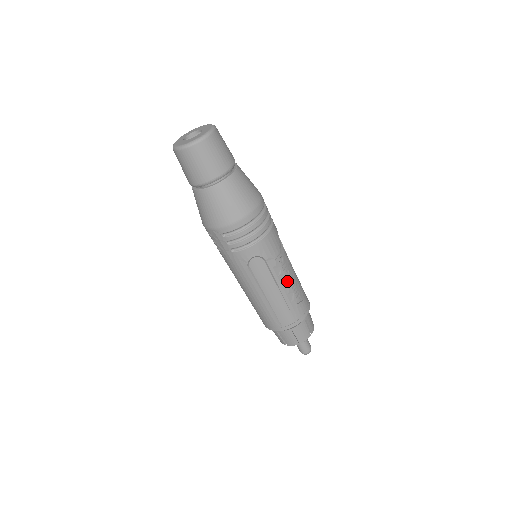
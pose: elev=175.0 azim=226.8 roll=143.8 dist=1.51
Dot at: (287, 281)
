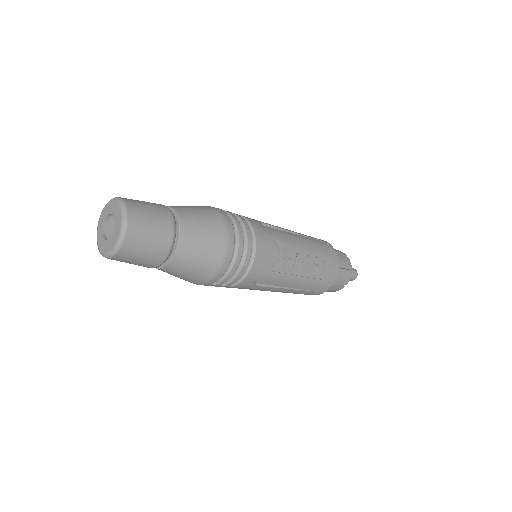
Dot at: (302, 264)
